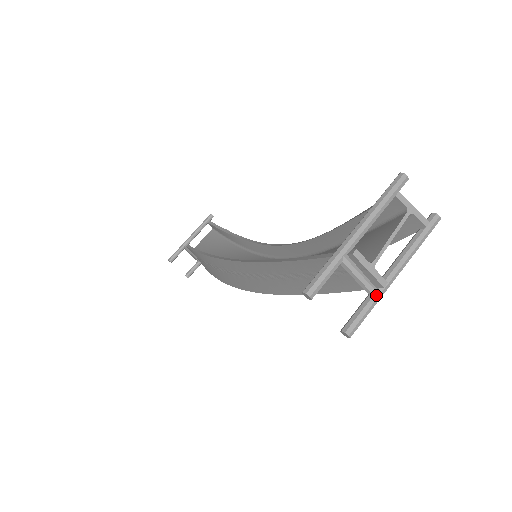
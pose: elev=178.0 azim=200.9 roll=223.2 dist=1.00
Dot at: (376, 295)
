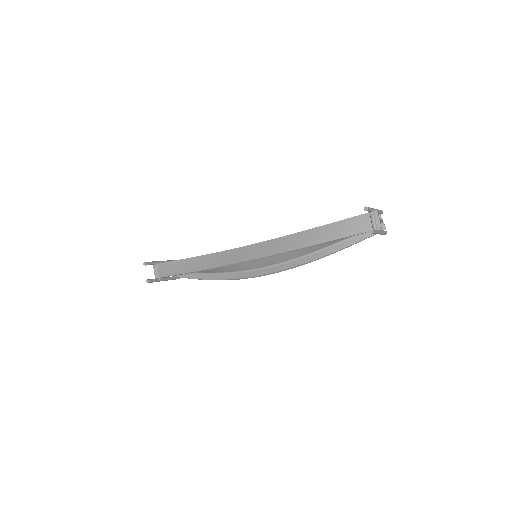
Dot at: (377, 231)
